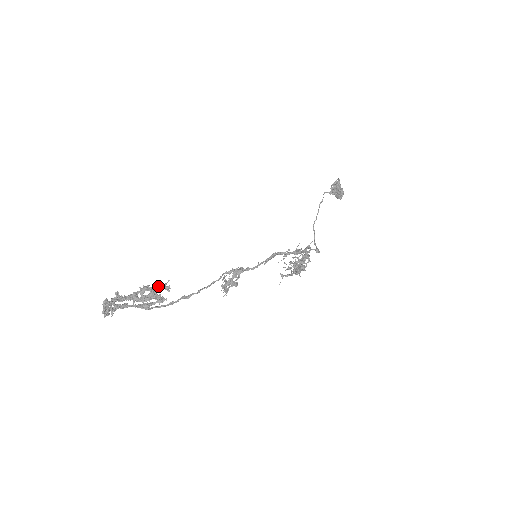
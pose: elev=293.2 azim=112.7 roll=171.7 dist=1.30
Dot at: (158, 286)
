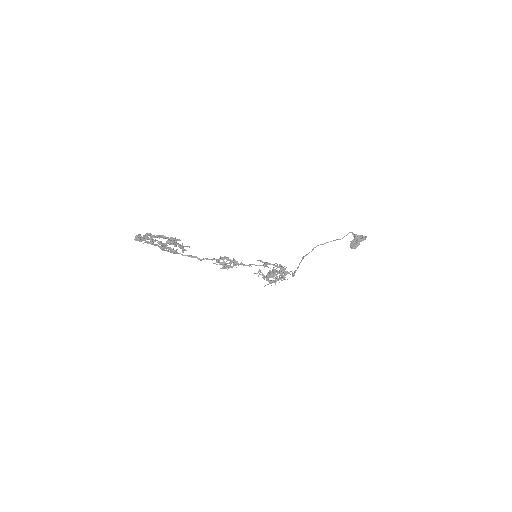
Dot at: (180, 246)
